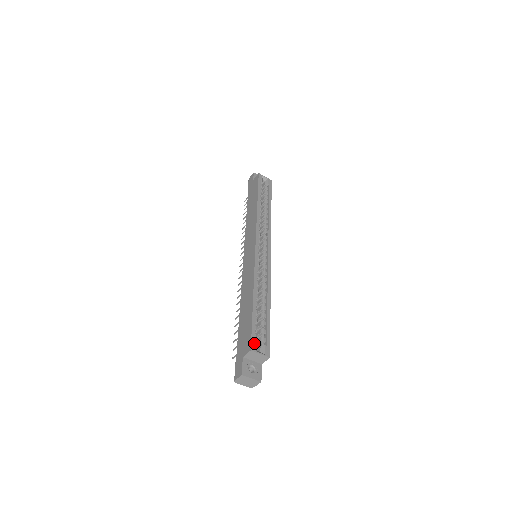
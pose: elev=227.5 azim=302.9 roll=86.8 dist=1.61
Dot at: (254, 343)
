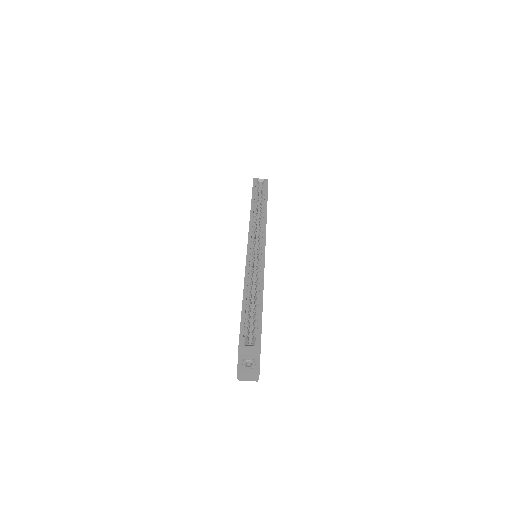
Dot at: (242, 339)
